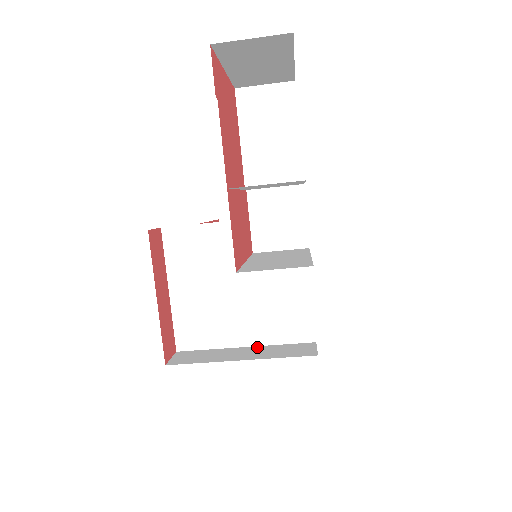
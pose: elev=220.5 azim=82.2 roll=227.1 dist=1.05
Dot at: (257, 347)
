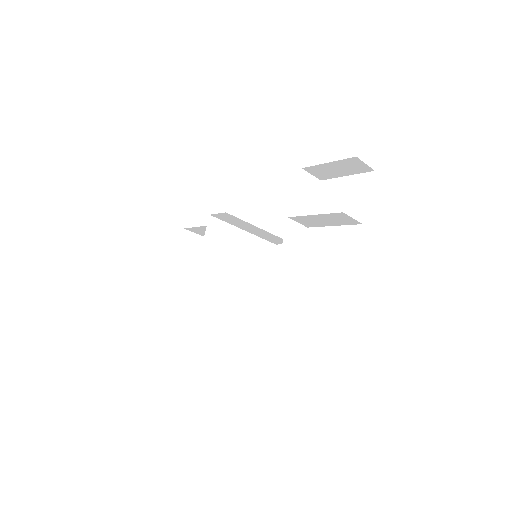
Dot at: occluded
